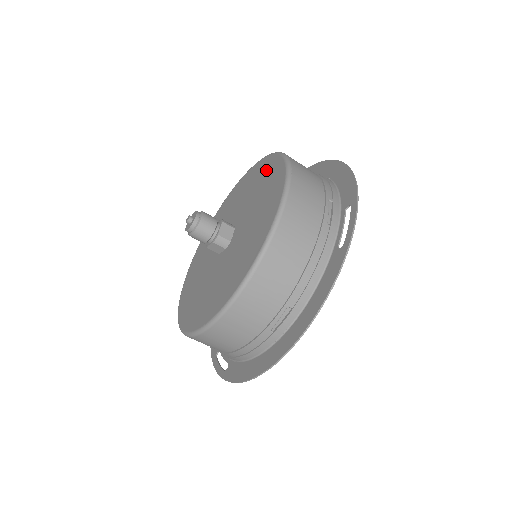
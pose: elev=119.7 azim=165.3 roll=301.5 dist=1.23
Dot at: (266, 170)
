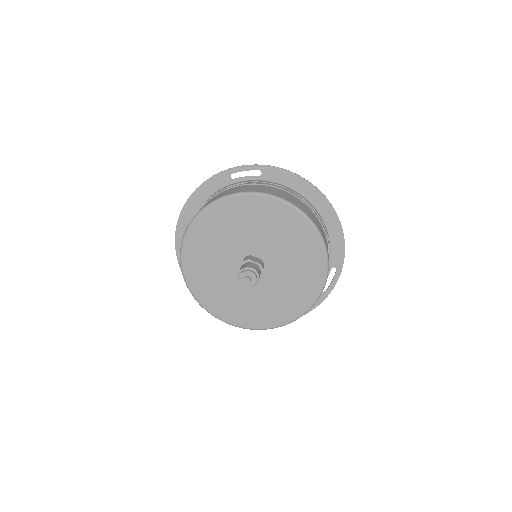
Dot at: (303, 238)
